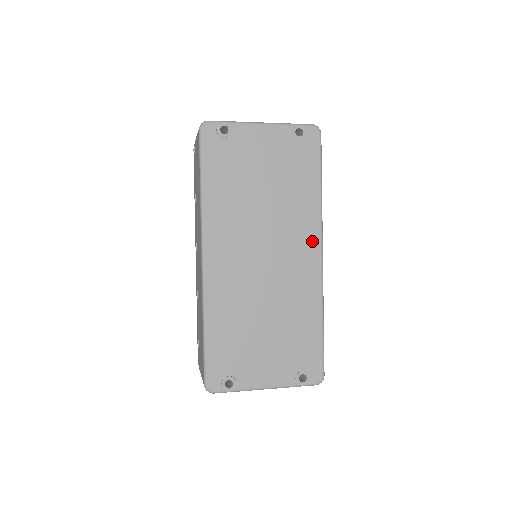
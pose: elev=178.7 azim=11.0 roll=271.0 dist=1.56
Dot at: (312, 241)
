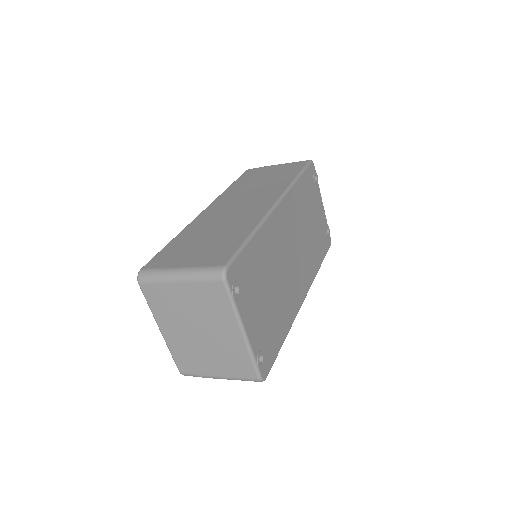
Dot at: (307, 284)
